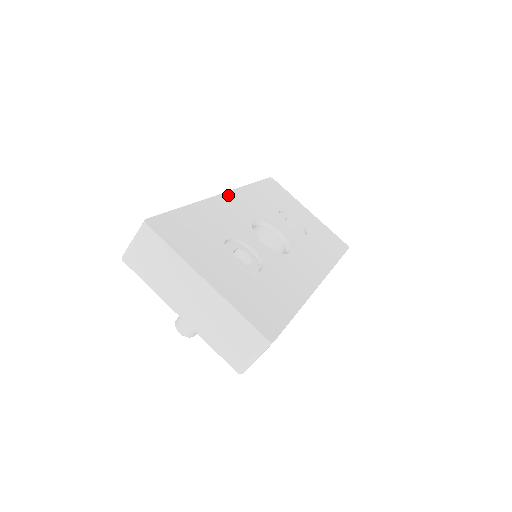
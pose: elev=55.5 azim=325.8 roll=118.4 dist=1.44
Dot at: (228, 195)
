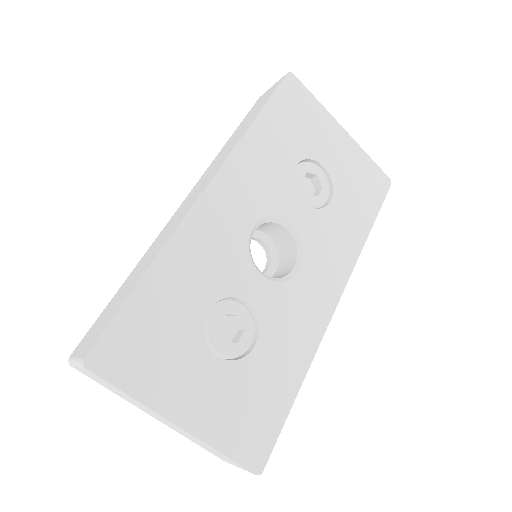
Dot at: (213, 188)
